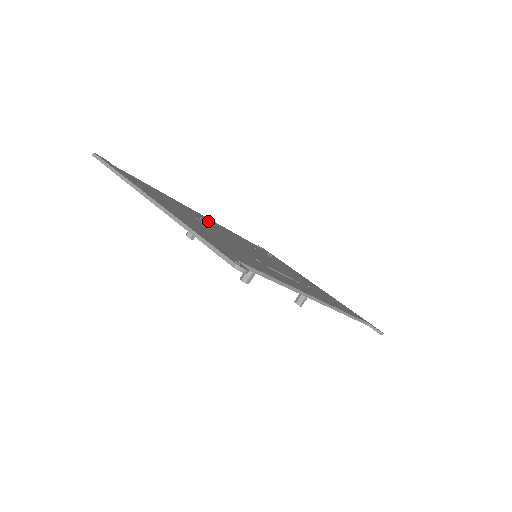
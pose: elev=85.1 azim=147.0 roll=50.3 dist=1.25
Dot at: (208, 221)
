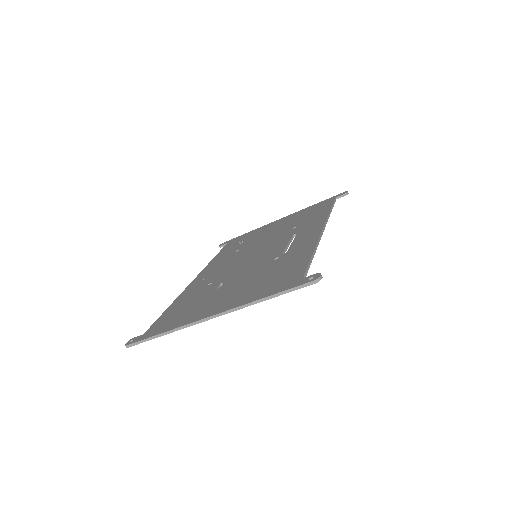
Dot at: (208, 279)
